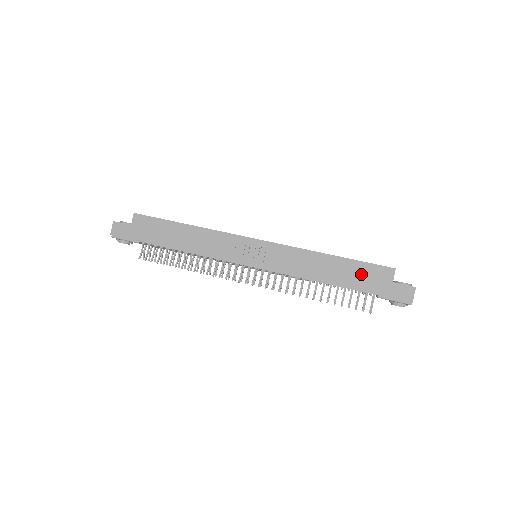
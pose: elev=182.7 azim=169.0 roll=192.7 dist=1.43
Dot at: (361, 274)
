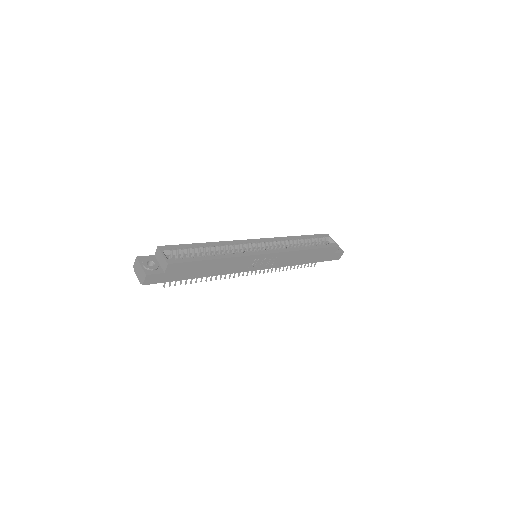
Dot at: (321, 254)
